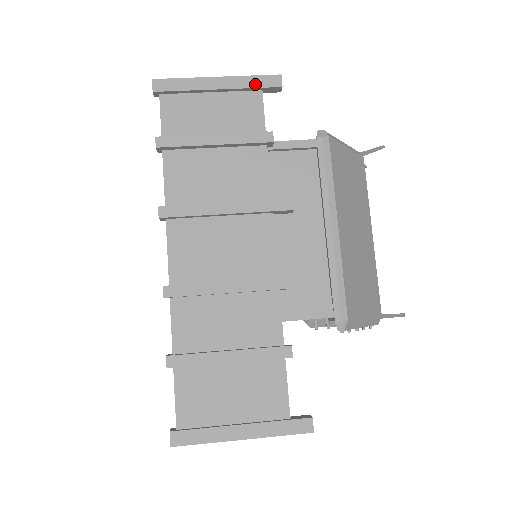
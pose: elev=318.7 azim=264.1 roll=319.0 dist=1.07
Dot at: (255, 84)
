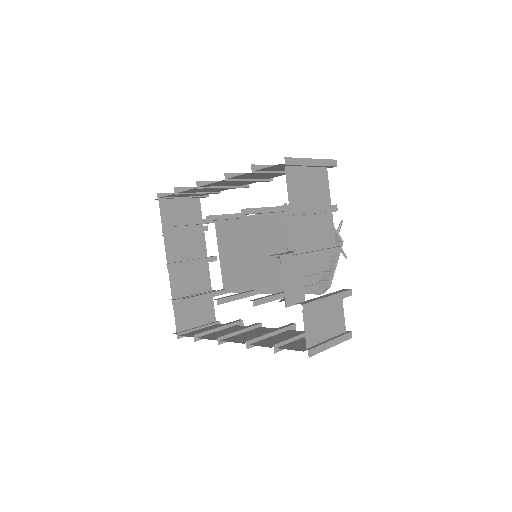
Dot at: occluded
